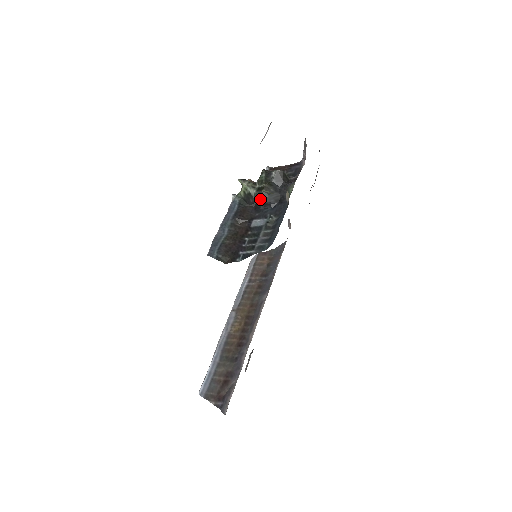
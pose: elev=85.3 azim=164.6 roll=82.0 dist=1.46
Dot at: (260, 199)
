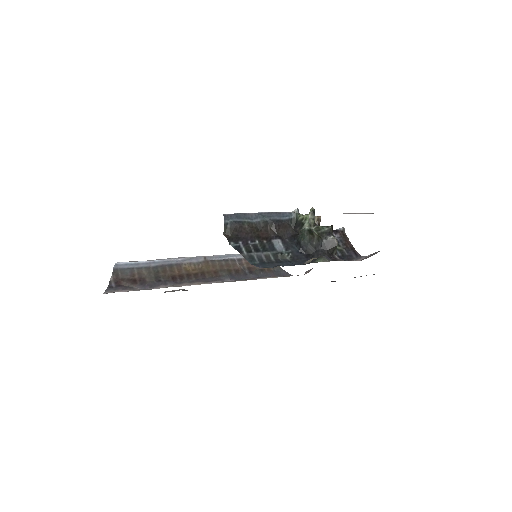
Dot at: (302, 236)
